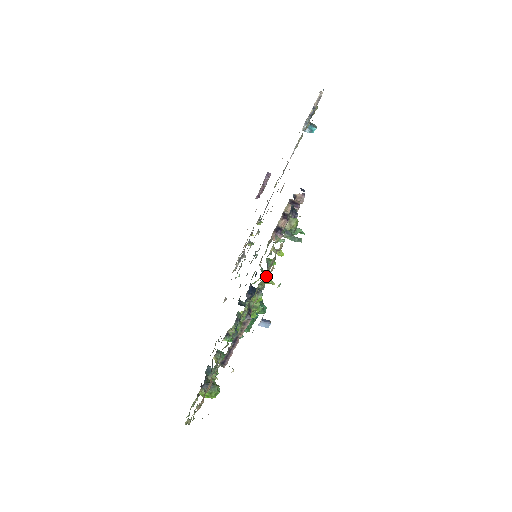
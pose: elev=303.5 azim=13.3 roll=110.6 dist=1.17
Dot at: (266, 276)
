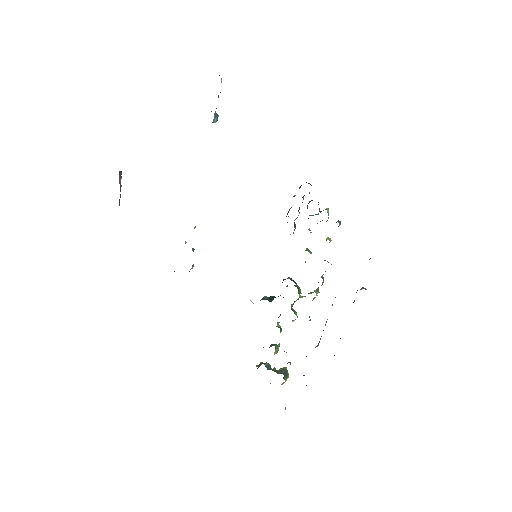
Dot at: occluded
